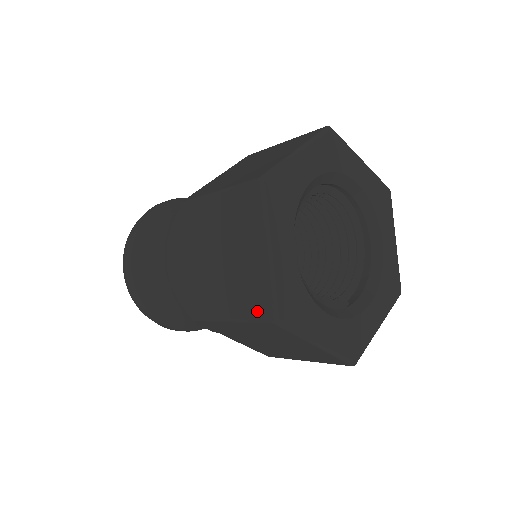
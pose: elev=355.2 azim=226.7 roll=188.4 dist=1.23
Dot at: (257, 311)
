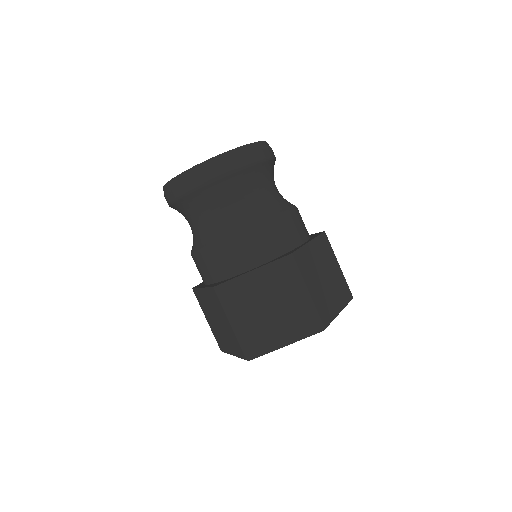
Dot at: (218, 342)
